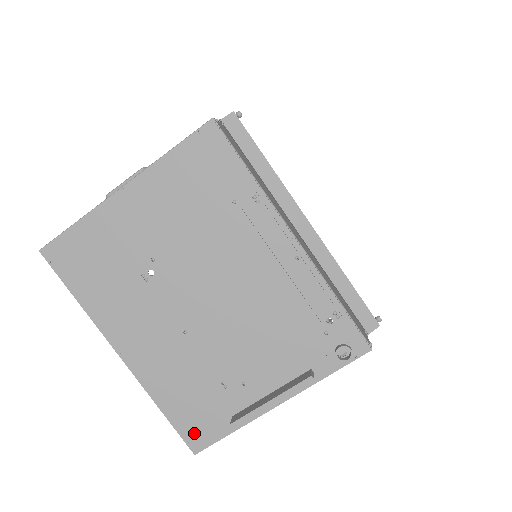
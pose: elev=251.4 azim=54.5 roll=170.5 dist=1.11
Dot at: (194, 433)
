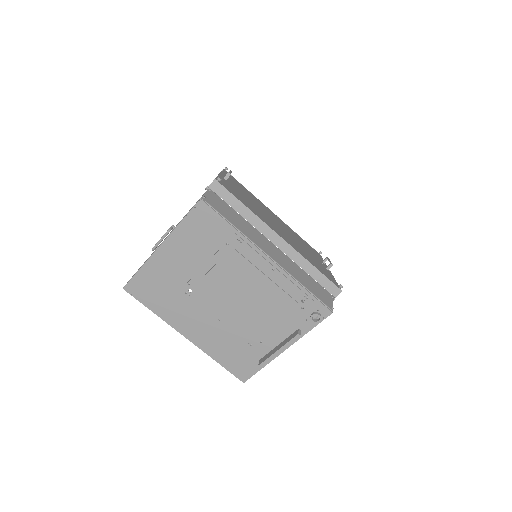
Dot at: (240, 372)
